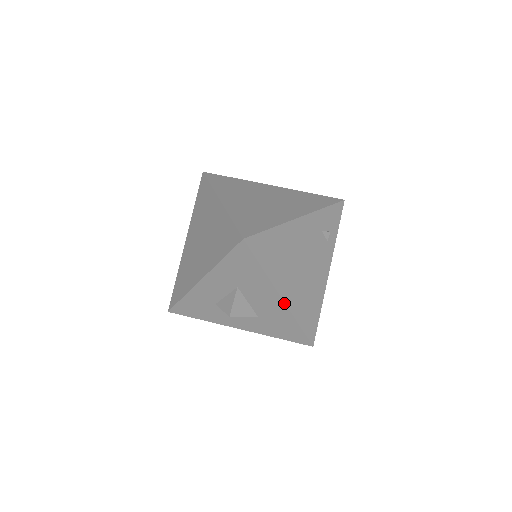
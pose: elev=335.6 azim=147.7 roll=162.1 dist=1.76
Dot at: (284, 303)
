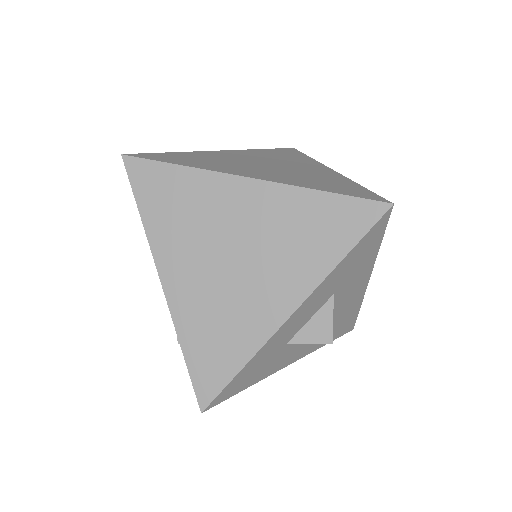
Dot at: occluded
